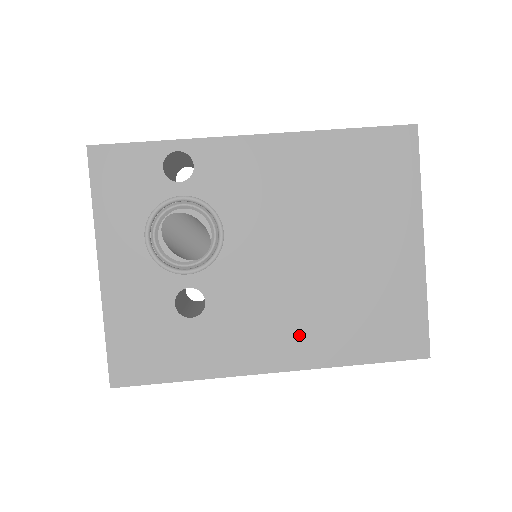
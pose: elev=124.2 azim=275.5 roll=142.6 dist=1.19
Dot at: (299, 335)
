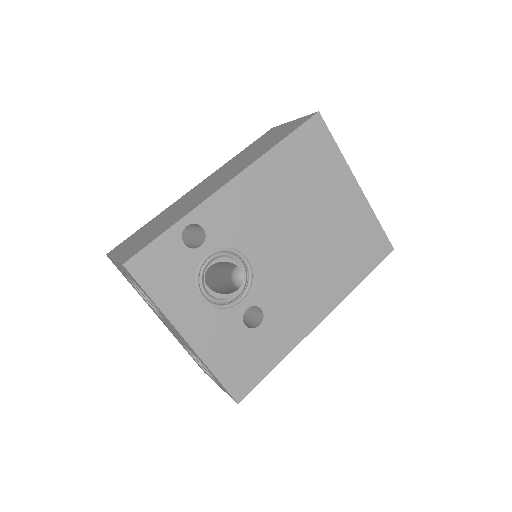
Dot at: (324, 289)
